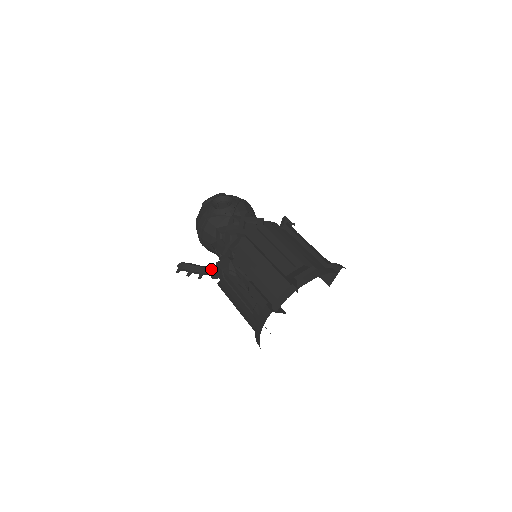
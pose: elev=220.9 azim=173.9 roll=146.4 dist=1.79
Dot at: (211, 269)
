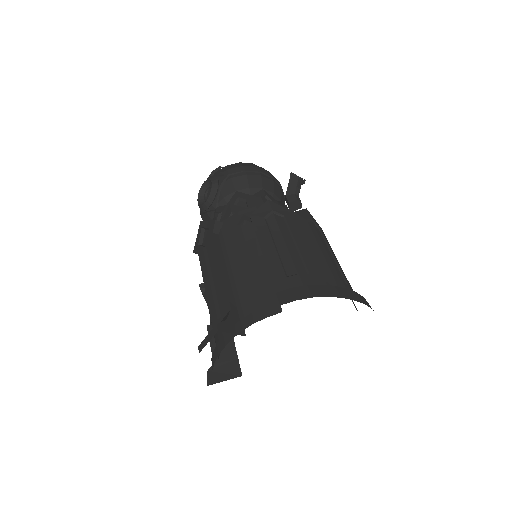
Dot at: occluded
